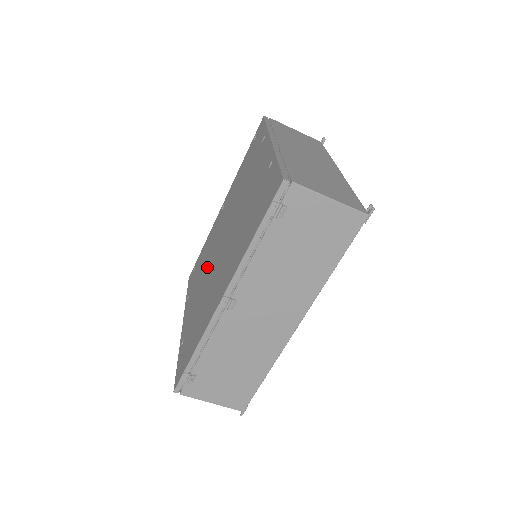
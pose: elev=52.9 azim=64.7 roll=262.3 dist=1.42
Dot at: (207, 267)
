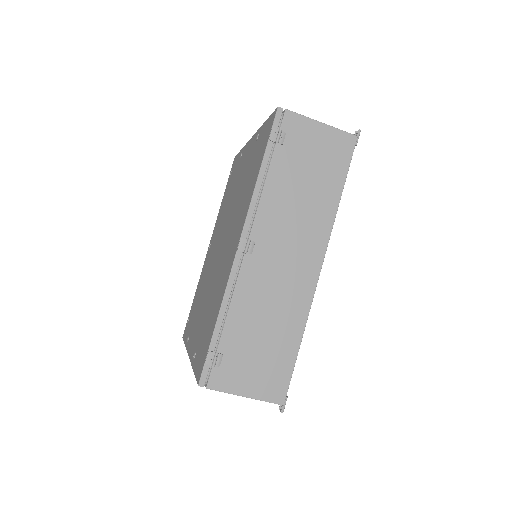
Dot at: (207, 283)
